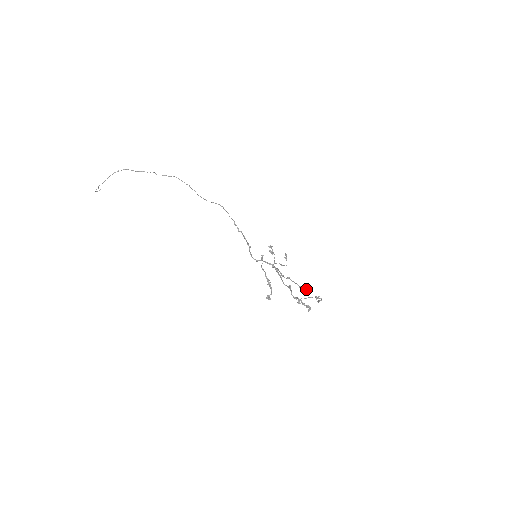
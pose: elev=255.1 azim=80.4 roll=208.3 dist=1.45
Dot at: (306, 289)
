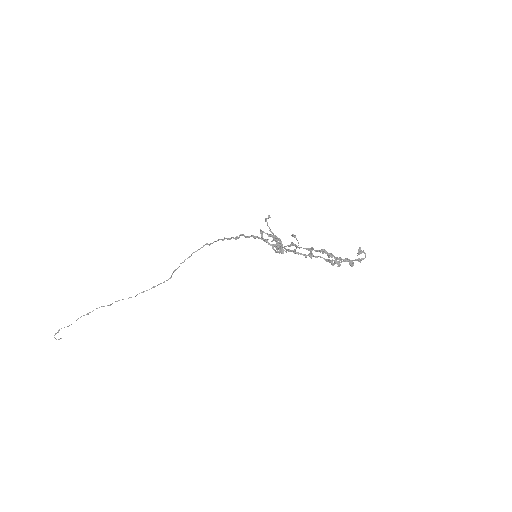
Dot at: (338, 261)
